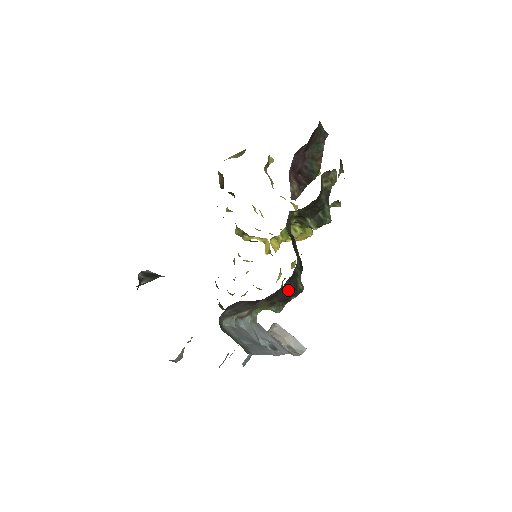
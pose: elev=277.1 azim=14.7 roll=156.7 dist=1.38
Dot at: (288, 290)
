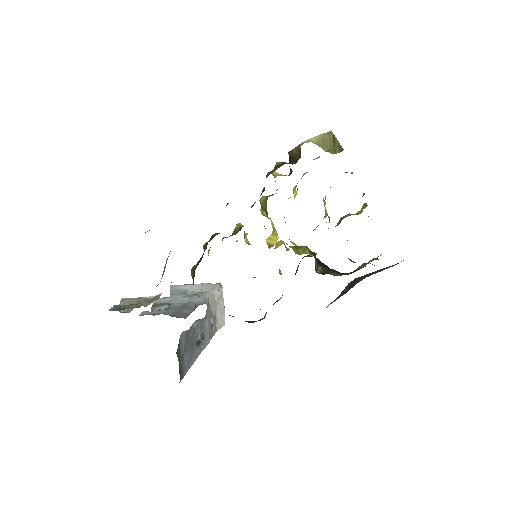
Dot at: (252, 321)
